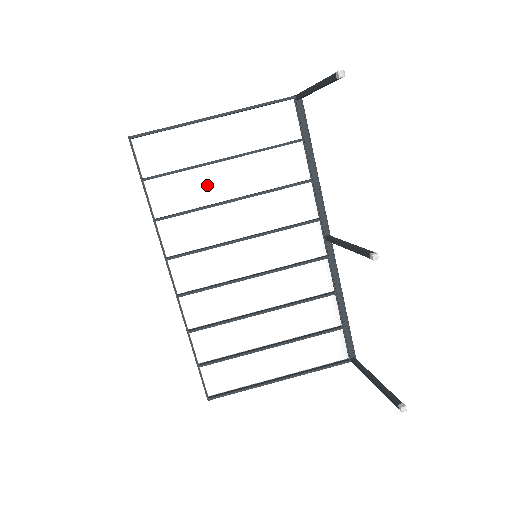
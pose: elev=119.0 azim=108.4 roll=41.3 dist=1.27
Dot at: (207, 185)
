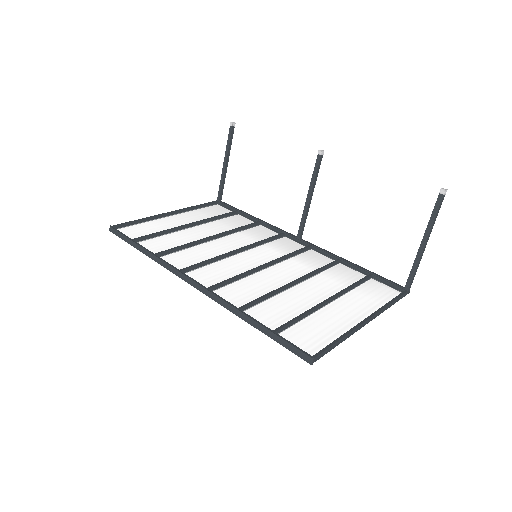
Dot at: (186, 237)
